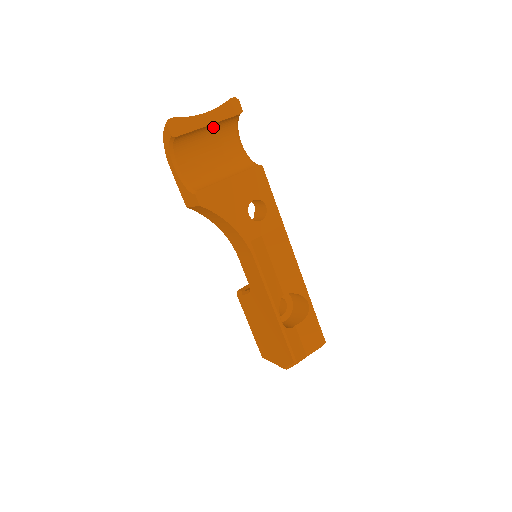
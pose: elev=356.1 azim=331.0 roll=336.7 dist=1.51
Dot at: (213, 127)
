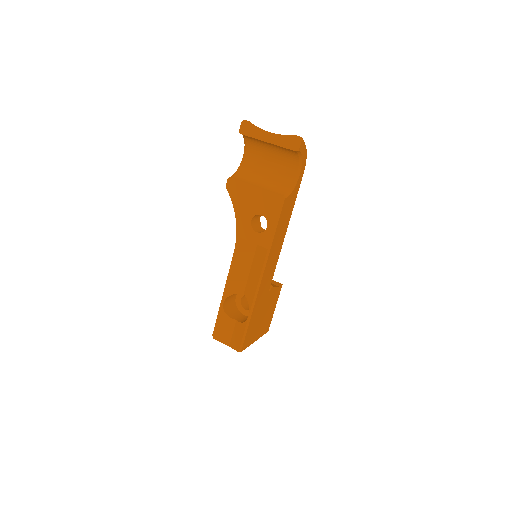
Dot at: (276, 147)
